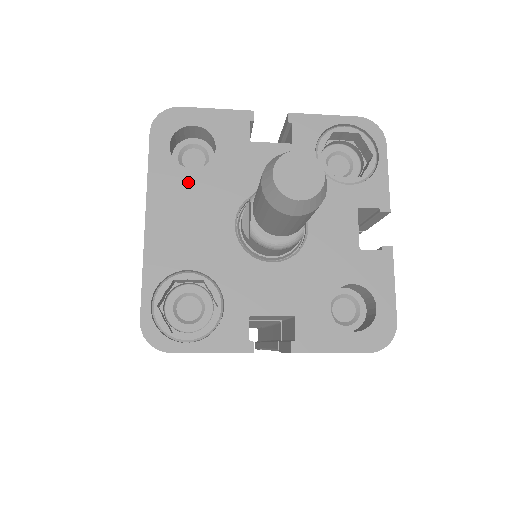
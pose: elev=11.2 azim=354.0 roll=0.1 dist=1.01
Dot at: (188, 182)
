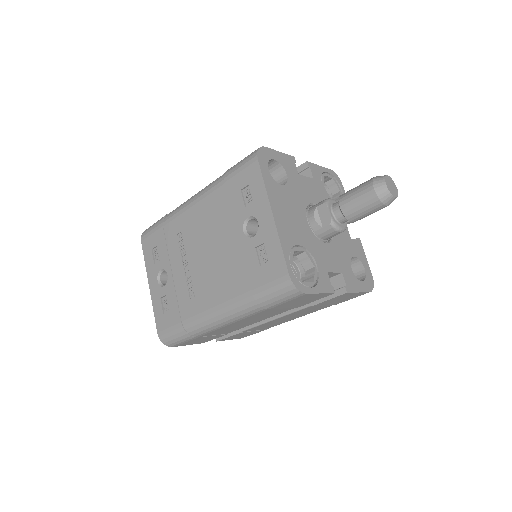
Dot at: (283, 193)
